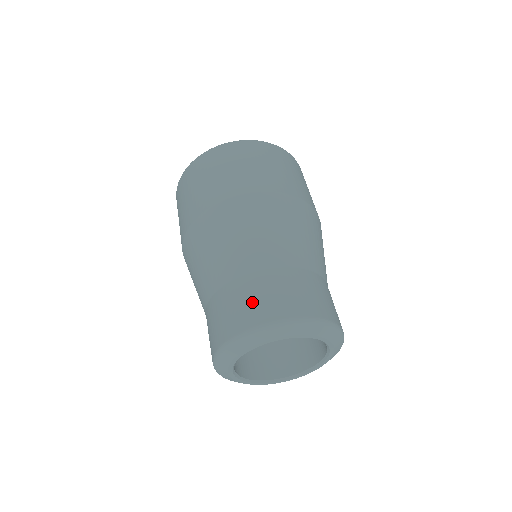
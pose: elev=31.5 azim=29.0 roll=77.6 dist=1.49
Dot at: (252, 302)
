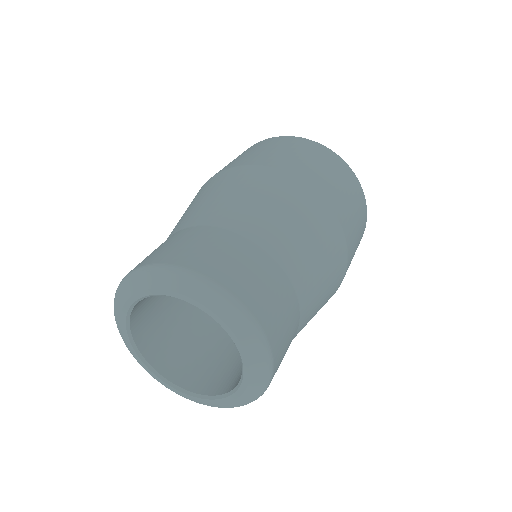
Dot at: (247, 273)
